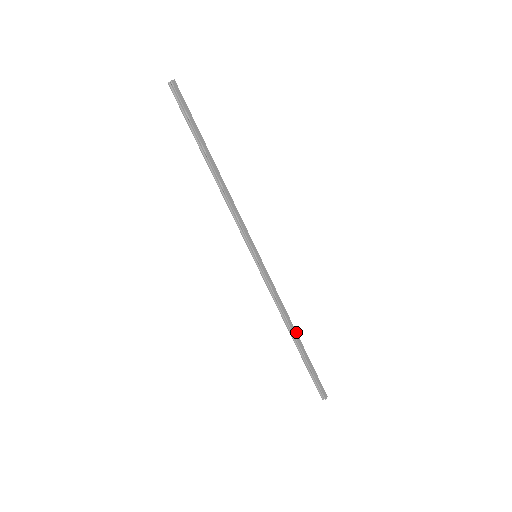
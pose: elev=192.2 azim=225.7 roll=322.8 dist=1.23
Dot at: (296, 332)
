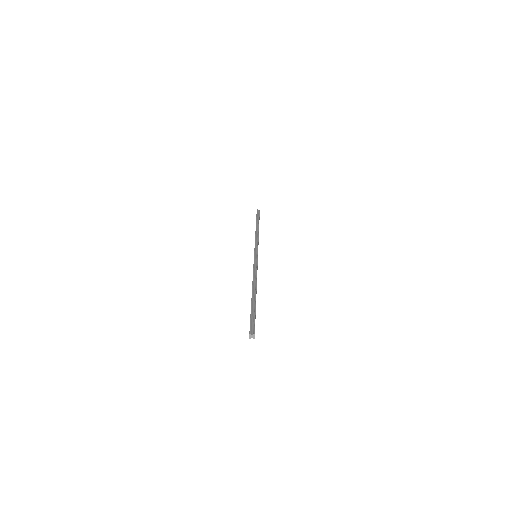
Dot at: occluded
